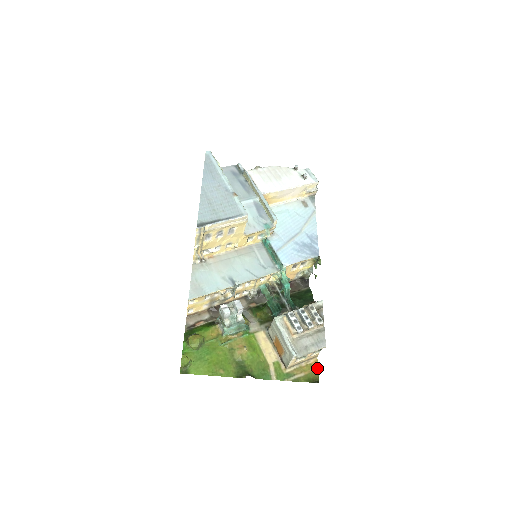
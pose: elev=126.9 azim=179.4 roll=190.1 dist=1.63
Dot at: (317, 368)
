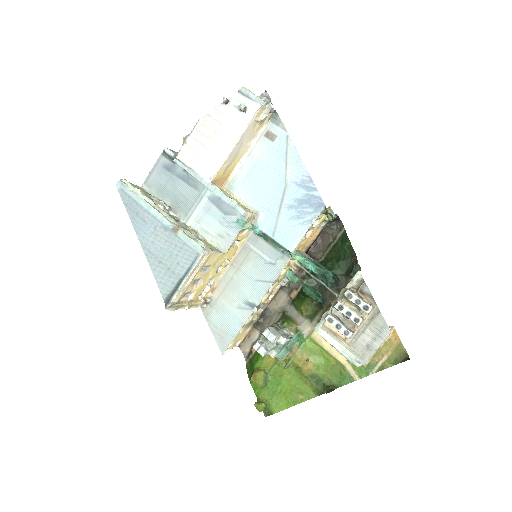
Dot at: (399, 340)
